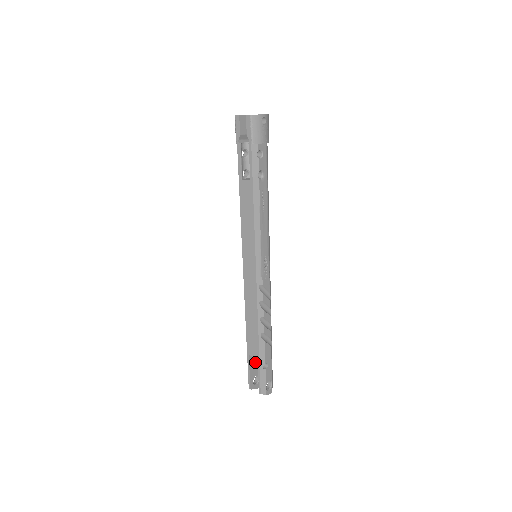
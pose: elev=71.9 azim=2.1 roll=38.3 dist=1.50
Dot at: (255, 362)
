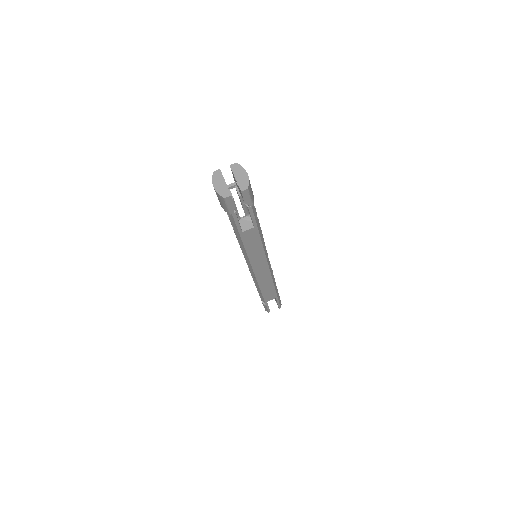
Dot at: occluded
